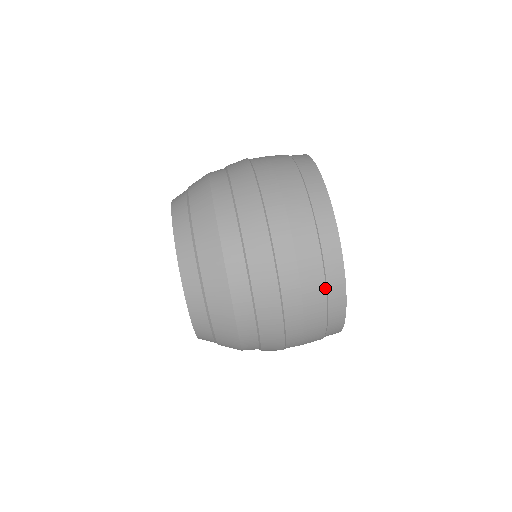
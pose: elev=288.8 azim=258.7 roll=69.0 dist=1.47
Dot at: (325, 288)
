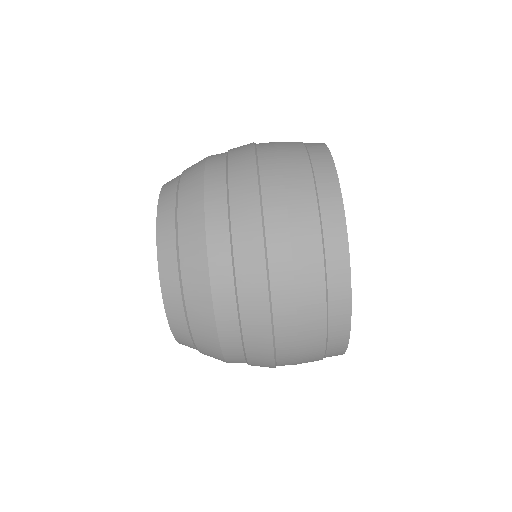
Dot at: (324, 275)
